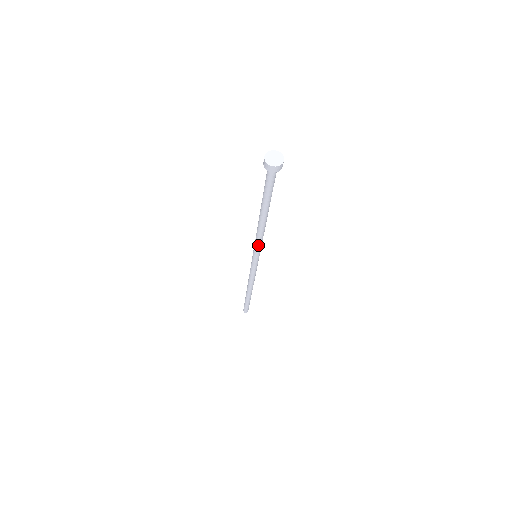
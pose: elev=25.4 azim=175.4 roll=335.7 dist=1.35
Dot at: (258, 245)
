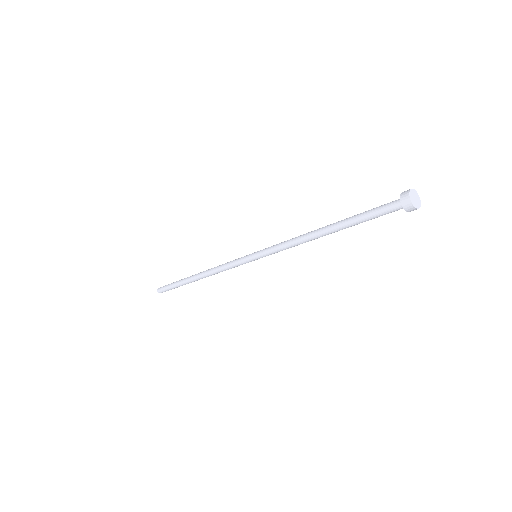
Dot at: occluded
